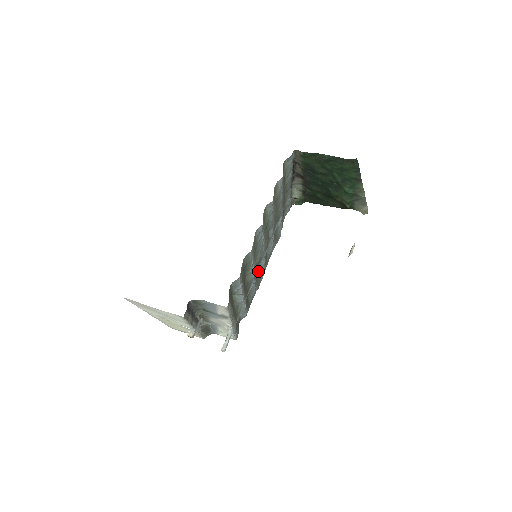
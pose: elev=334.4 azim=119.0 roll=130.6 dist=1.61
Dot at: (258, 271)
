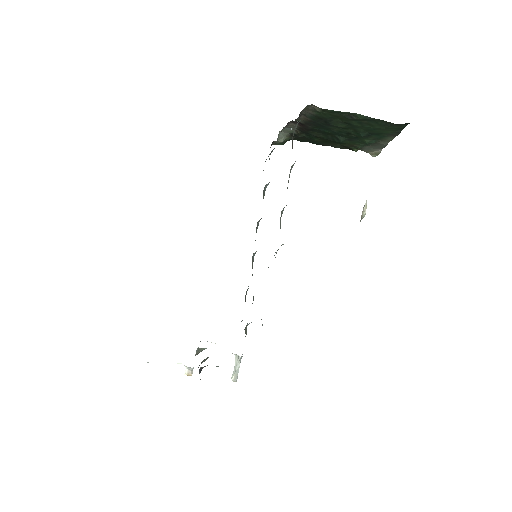
Dot at: (252, 263)
